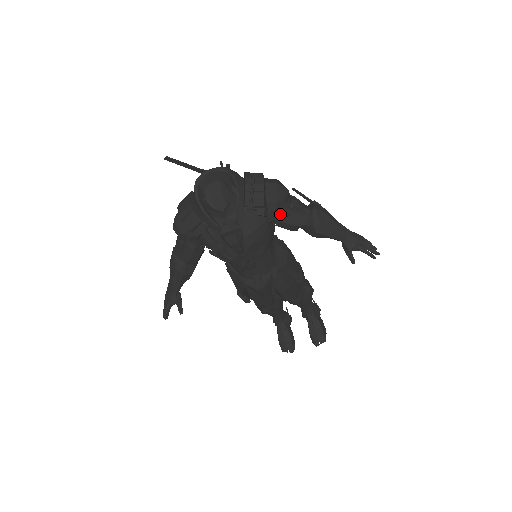
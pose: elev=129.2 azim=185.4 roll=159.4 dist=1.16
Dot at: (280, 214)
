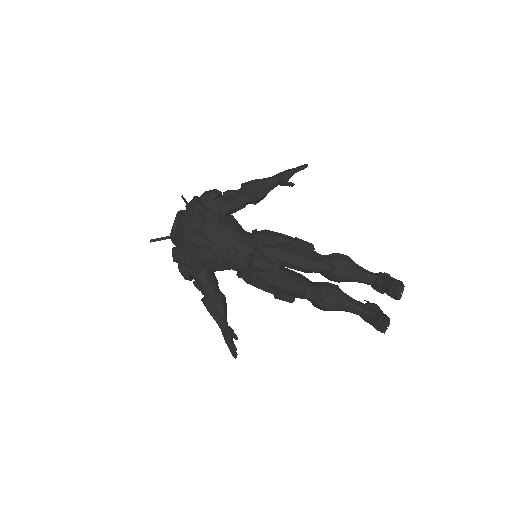
Dot at: (221, 204)
